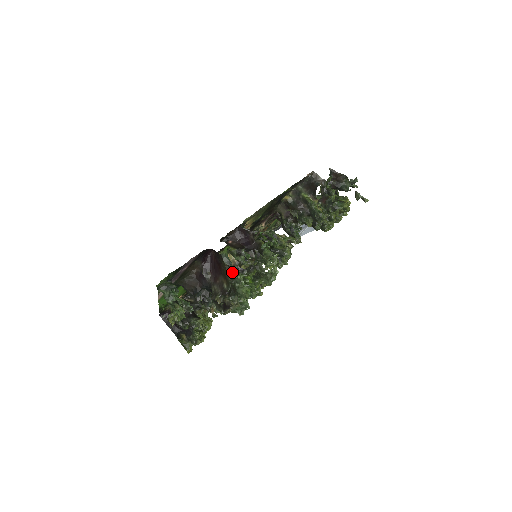
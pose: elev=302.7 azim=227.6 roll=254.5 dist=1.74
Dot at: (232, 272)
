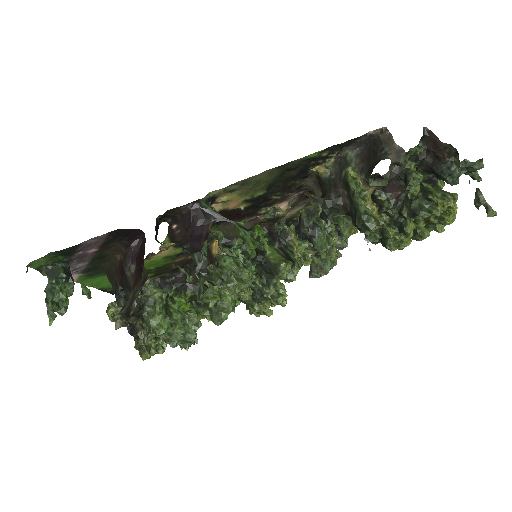
Dot at: occluded
